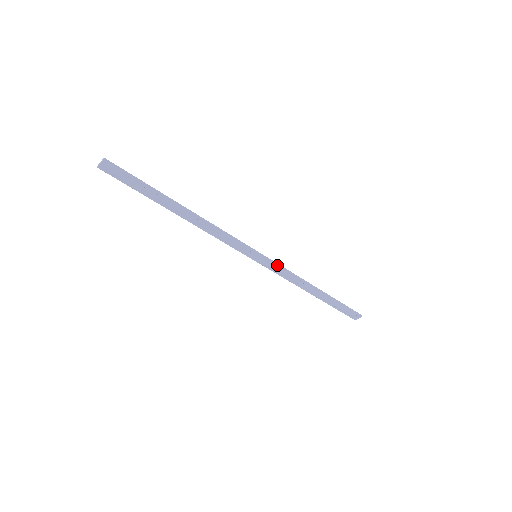
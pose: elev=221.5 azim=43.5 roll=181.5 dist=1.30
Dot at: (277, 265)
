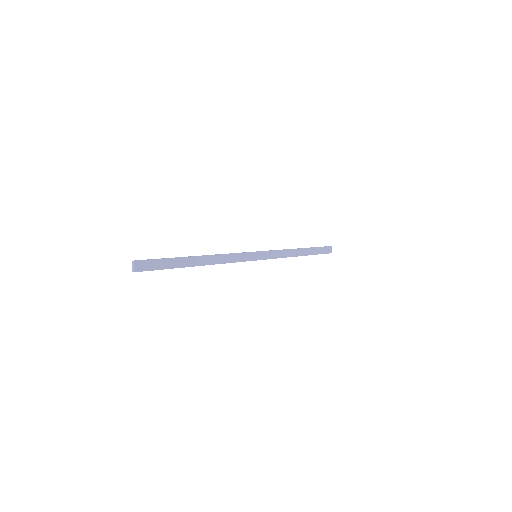
Dot at: (270, 251)
